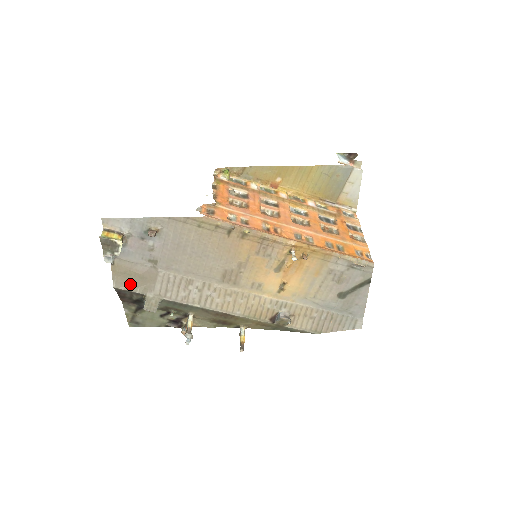
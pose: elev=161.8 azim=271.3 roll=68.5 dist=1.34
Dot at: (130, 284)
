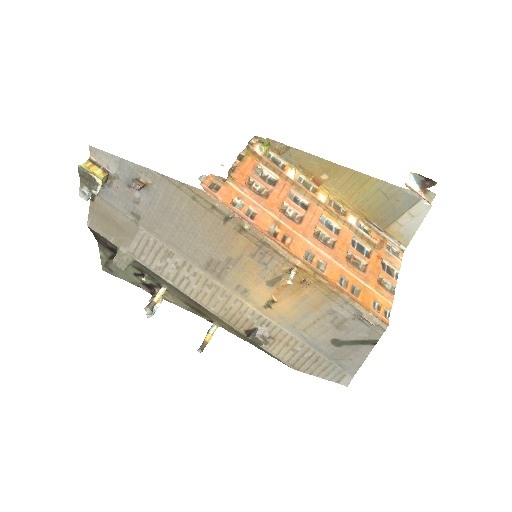
Dot at: (105, 229)
